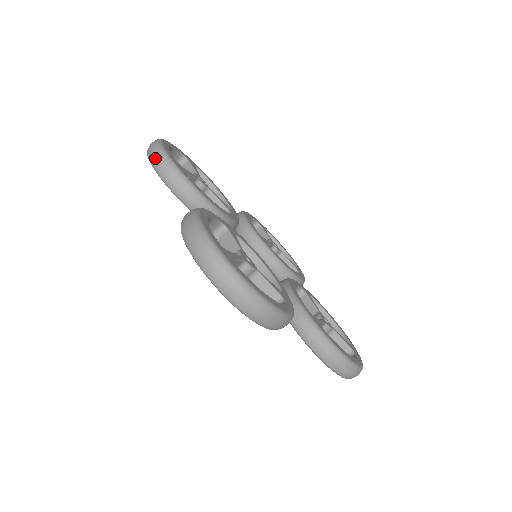
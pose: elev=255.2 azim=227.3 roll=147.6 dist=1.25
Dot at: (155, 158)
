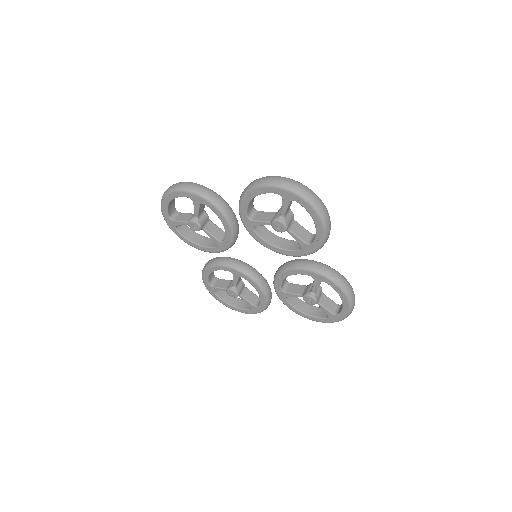
Dot at: (187, 185)
